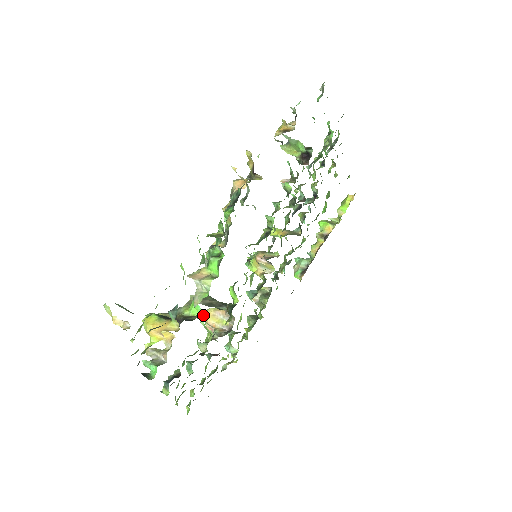
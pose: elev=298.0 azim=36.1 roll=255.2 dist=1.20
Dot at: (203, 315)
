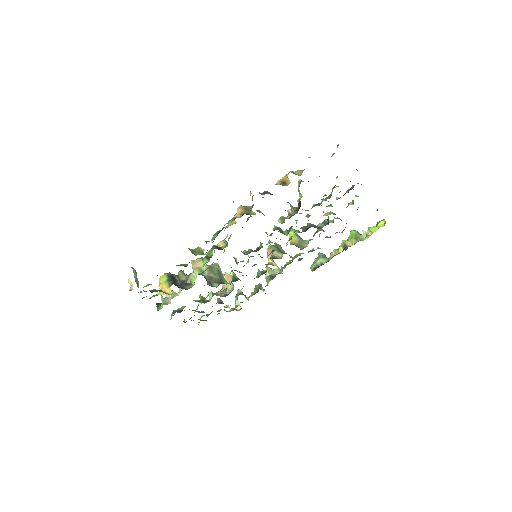
Dot at: occluded
